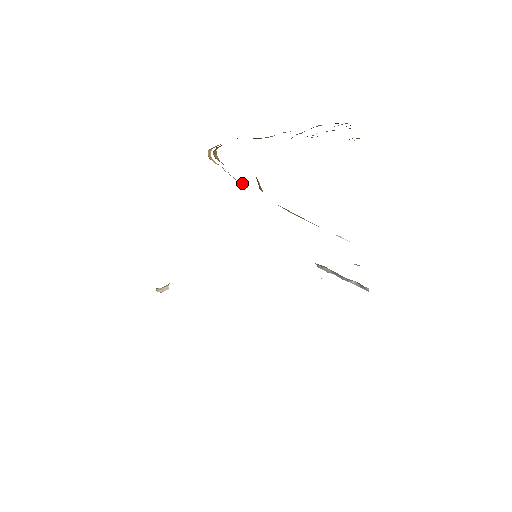
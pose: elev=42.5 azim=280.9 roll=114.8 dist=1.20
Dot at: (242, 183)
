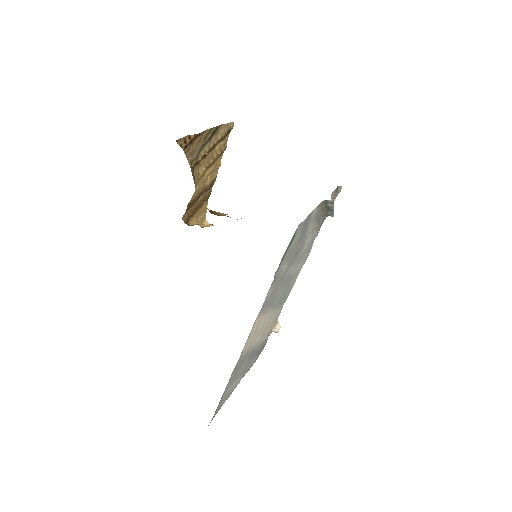
Dot at: occluded
